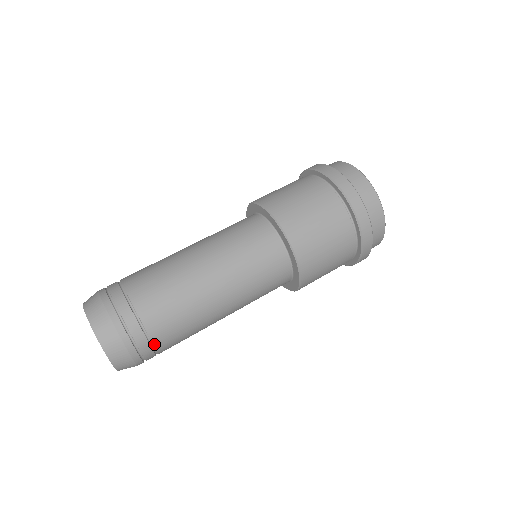
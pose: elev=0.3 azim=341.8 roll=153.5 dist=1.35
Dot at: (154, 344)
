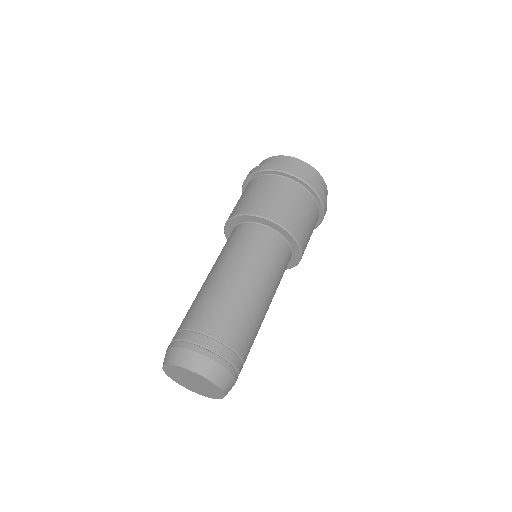
Dot at: occluded
